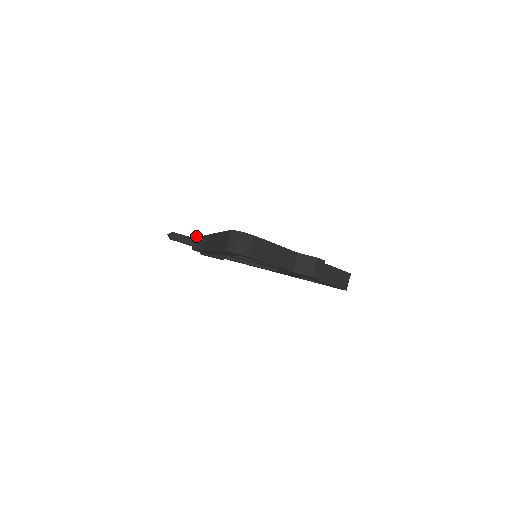
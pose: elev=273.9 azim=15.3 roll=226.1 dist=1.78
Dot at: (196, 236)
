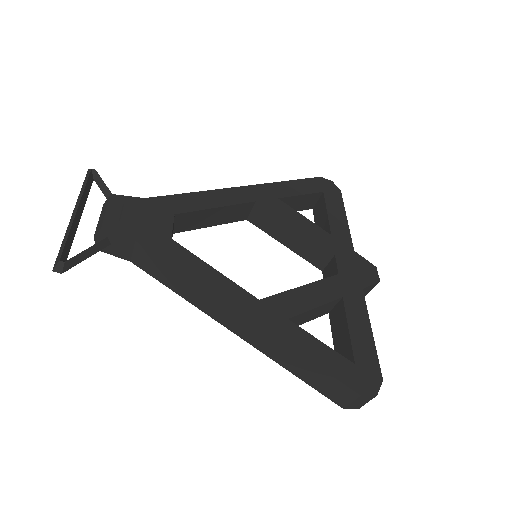
Dot at: (105, 233)
